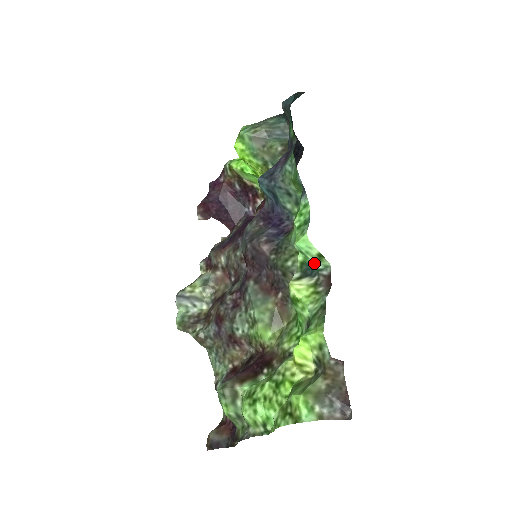
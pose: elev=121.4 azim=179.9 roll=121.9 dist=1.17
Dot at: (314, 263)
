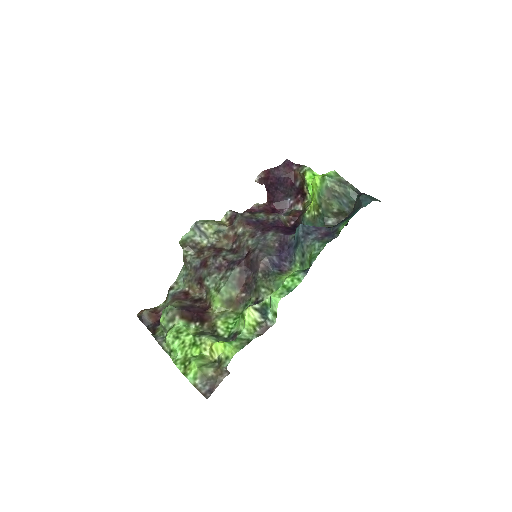
Dot at: (270, 312)
